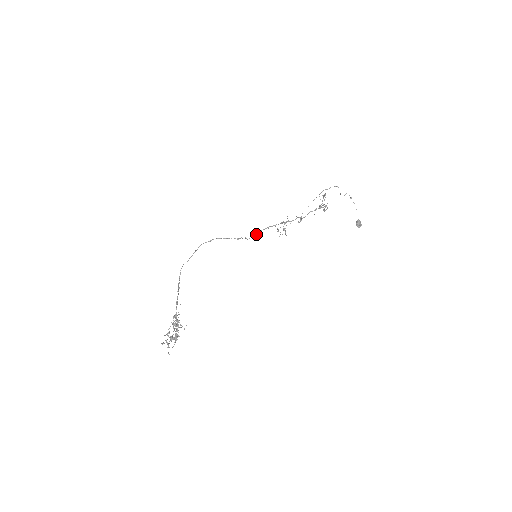
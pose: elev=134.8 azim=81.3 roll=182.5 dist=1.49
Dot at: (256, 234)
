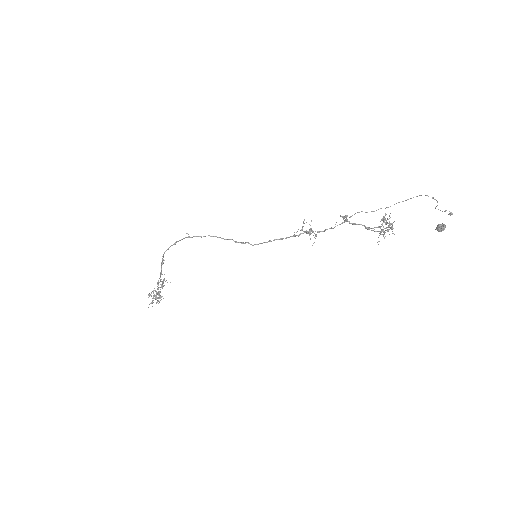
Dot at: occluded
